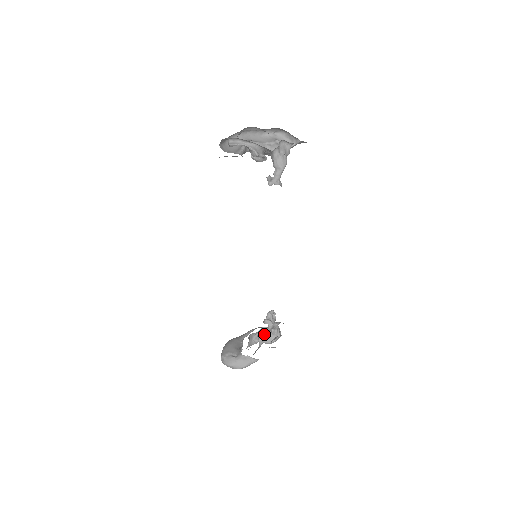
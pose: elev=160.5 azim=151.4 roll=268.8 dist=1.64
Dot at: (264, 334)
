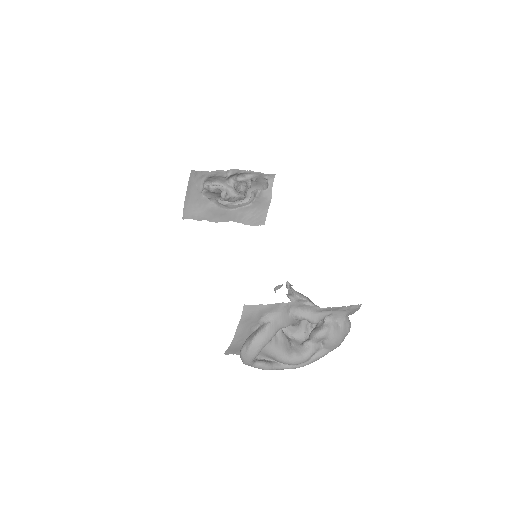
Dot at: occluded
